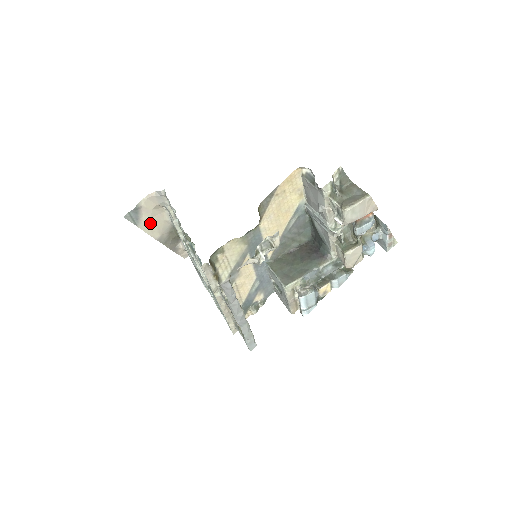
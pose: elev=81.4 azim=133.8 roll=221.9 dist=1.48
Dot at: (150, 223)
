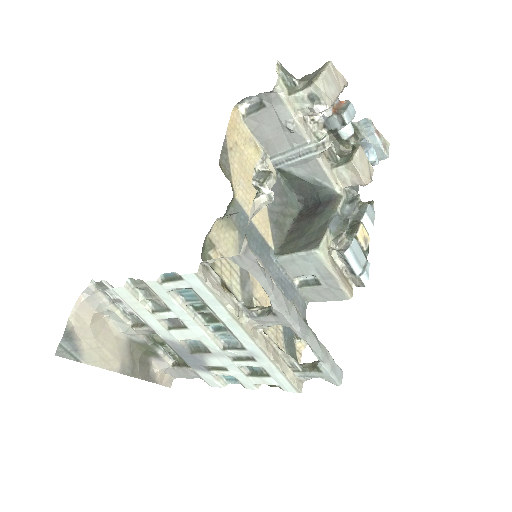
Dot at: (97, 349)
